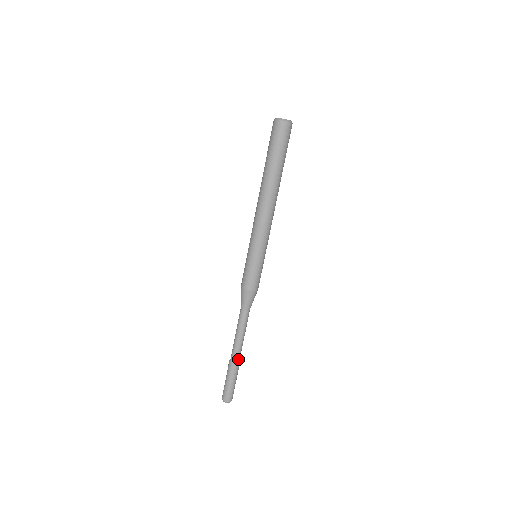
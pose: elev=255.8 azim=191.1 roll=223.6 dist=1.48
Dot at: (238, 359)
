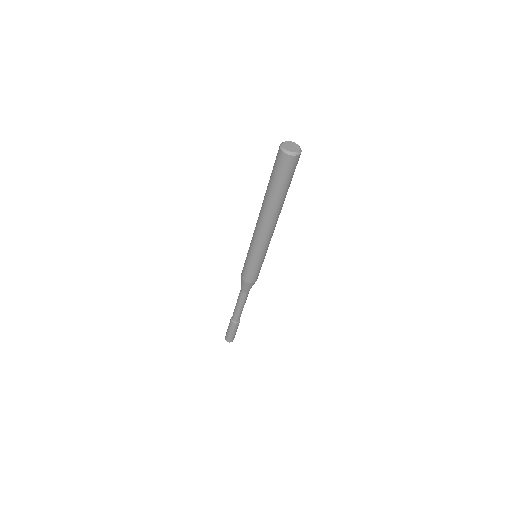
Dot at: (236, 320)
